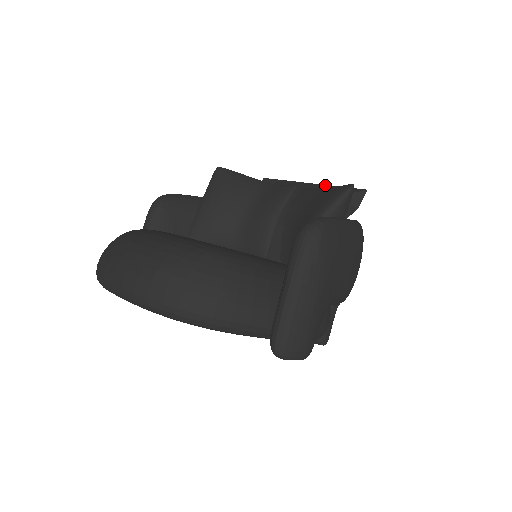
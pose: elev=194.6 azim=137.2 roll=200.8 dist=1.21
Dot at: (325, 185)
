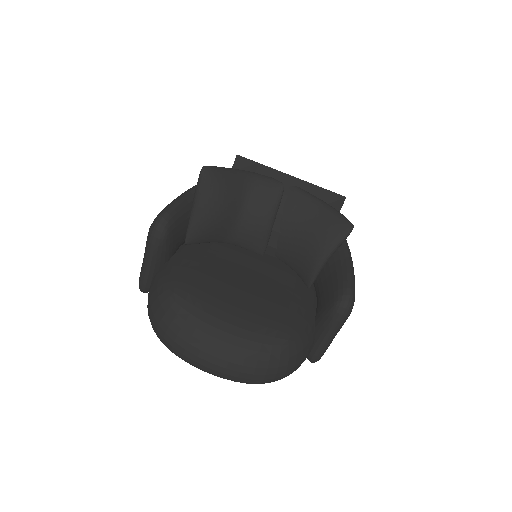
Dot at: (307, 183)
